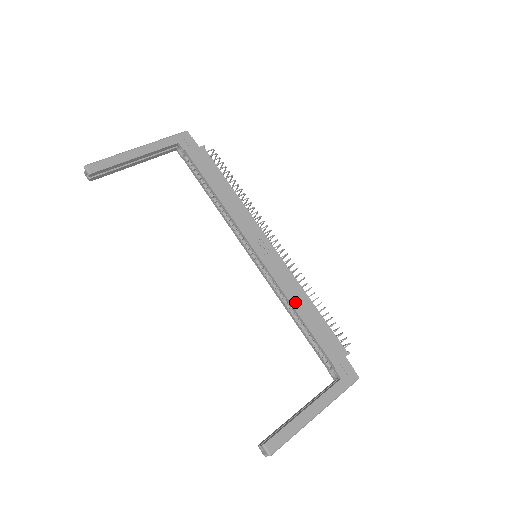
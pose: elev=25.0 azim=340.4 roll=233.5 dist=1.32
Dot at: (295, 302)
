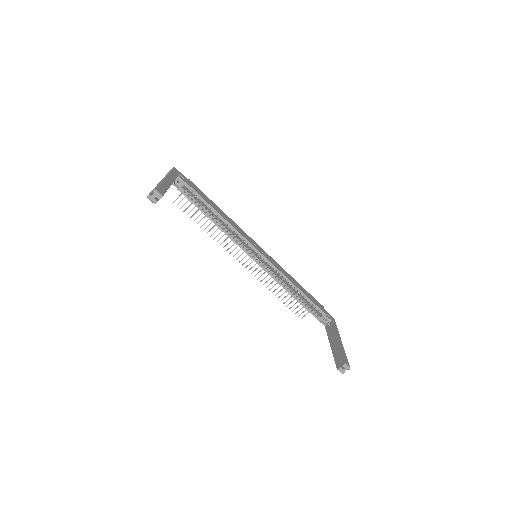
Dot at: (292, 281)
